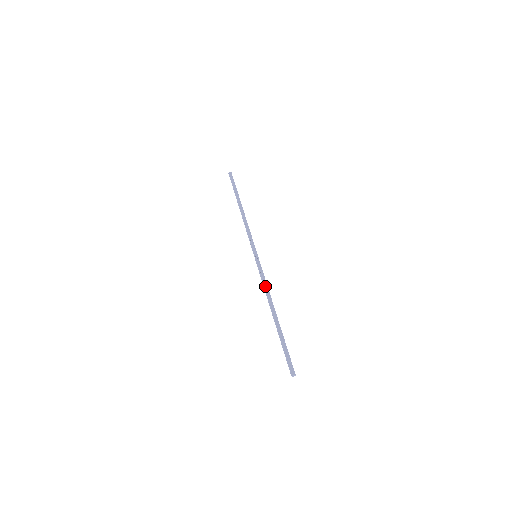
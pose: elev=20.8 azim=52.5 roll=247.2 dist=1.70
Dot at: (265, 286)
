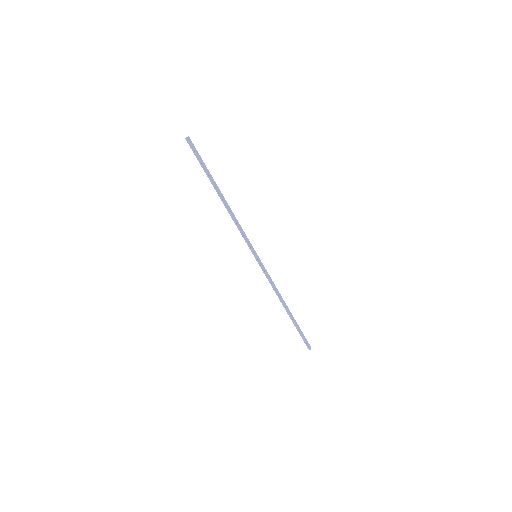
Dot at: (274, 287)
